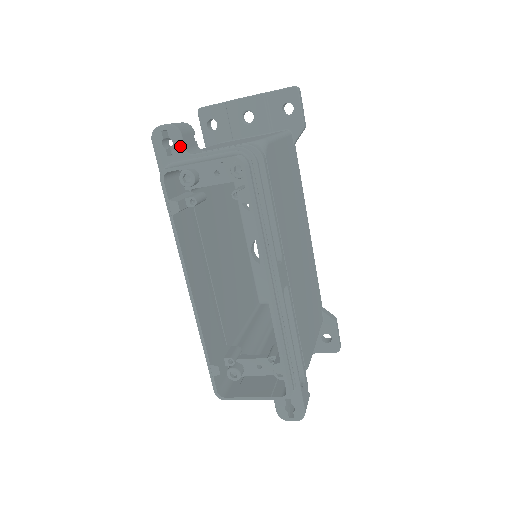
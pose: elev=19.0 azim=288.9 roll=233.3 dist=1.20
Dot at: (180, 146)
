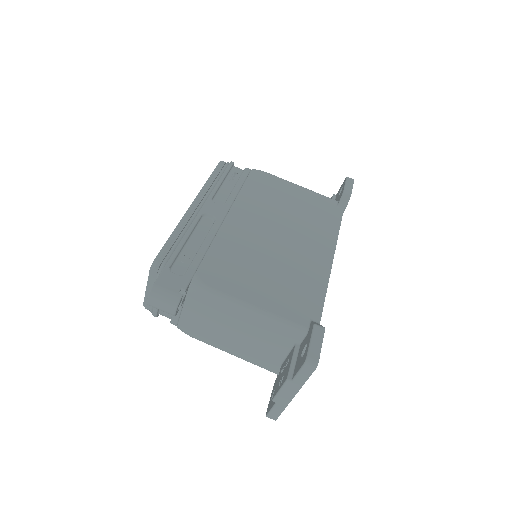
Dot at: occluded
